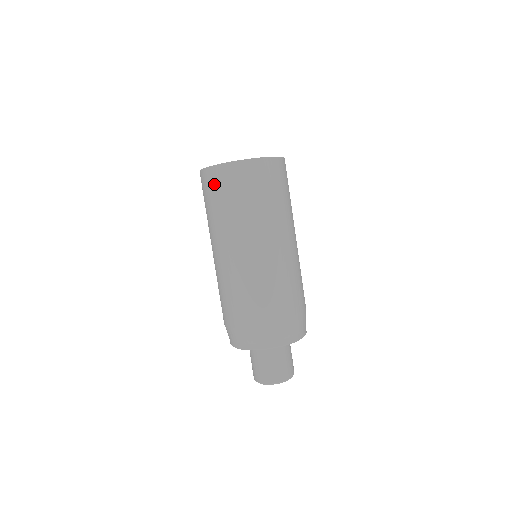
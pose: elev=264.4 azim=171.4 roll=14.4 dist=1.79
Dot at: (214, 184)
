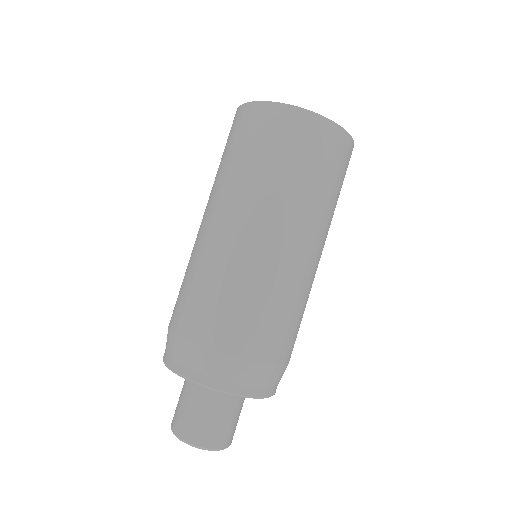
Dot at: (230, 131)
